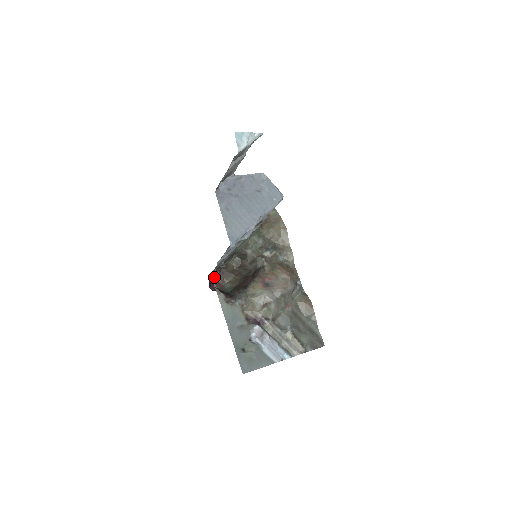
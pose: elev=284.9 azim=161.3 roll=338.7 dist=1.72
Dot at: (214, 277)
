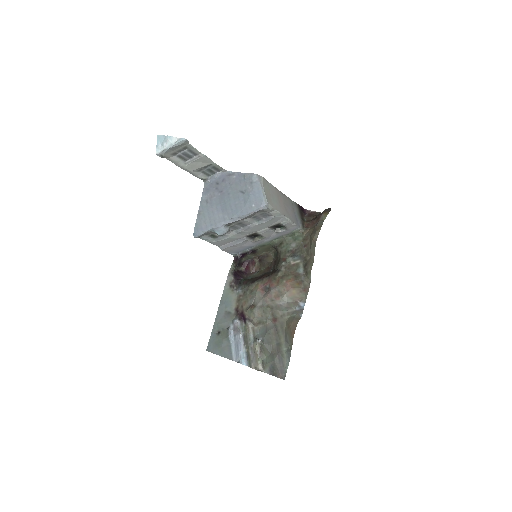
Dot at: (236, 260)
